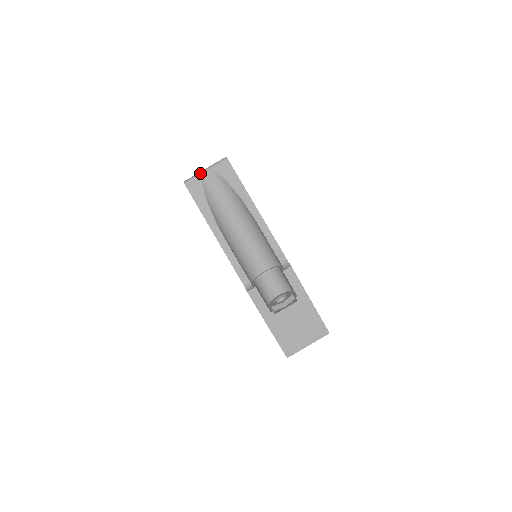
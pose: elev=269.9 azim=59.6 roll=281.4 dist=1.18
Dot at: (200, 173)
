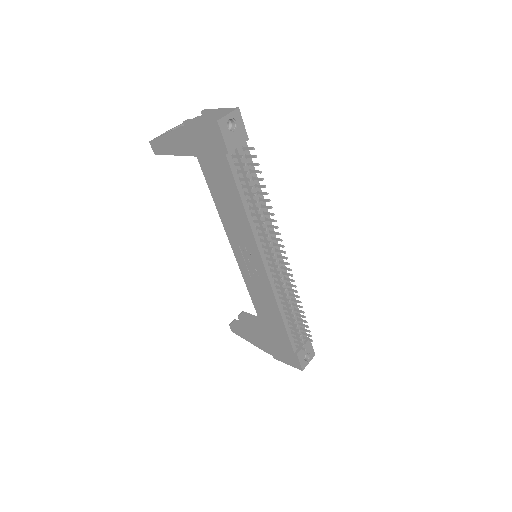
Dot at: occluded
